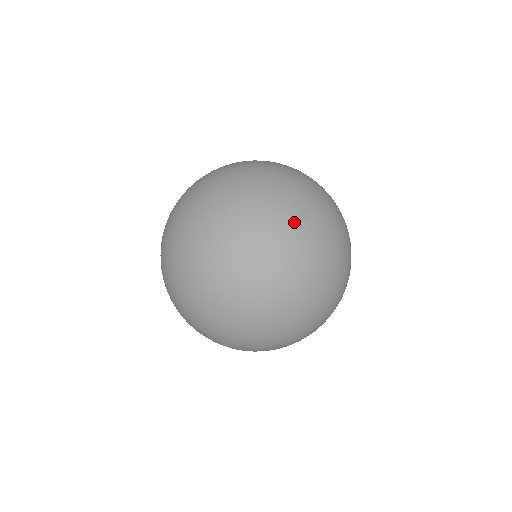
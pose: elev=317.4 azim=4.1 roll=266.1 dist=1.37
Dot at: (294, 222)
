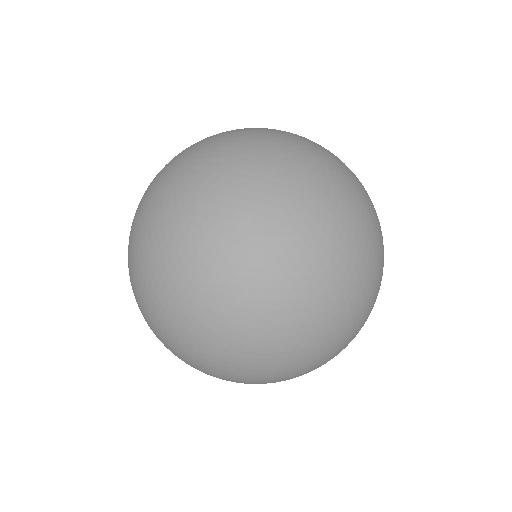
Dot at: (262, 196)
